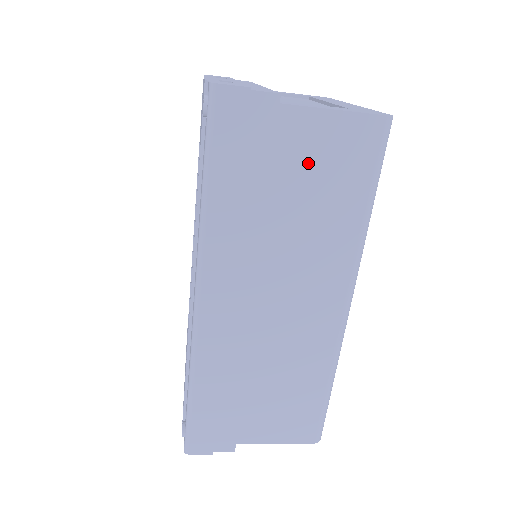
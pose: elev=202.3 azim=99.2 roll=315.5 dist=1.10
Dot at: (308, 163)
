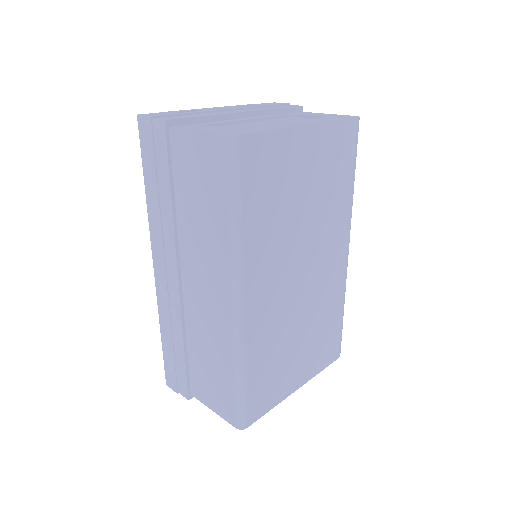
Dot at: (190, 173)
